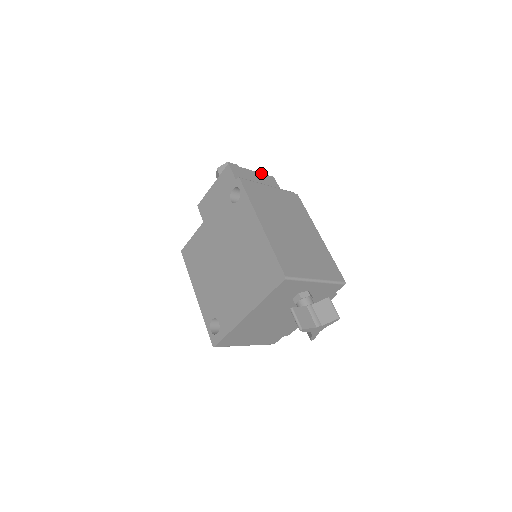
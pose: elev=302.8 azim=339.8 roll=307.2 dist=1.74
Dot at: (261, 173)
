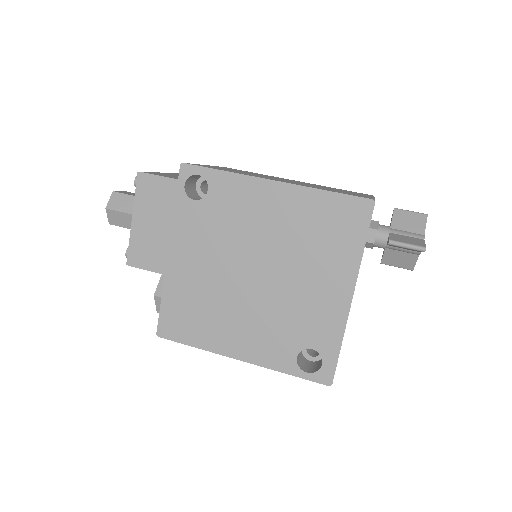
Dot at: occluded
